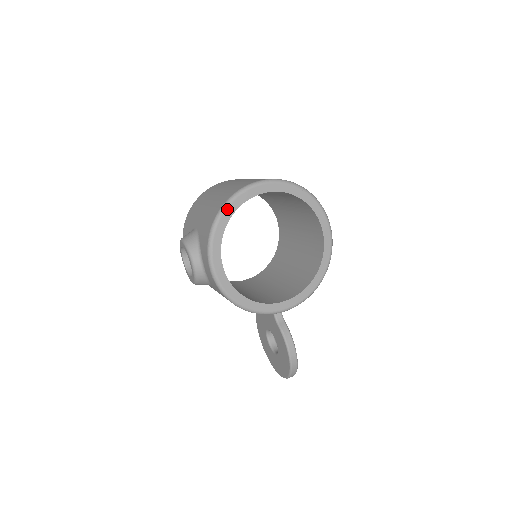
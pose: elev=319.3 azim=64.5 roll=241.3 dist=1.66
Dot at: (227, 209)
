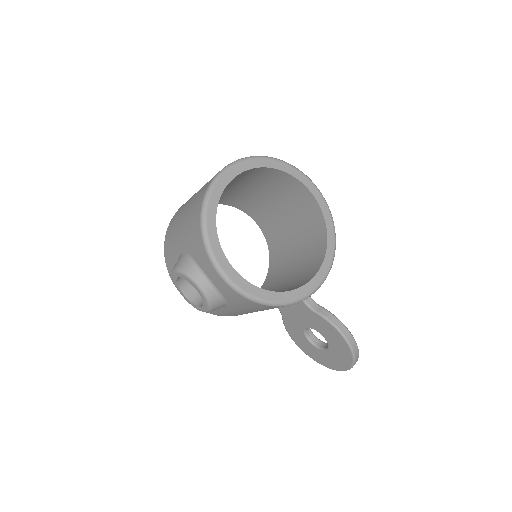
Dot at: (208, 206)
